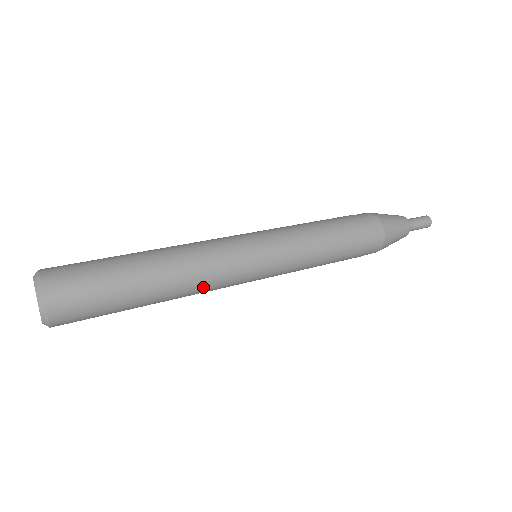
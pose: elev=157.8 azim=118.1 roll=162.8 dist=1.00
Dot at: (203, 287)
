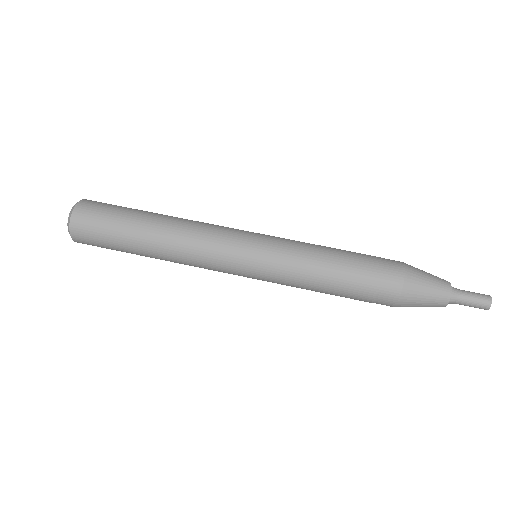
Dot at: occluded
